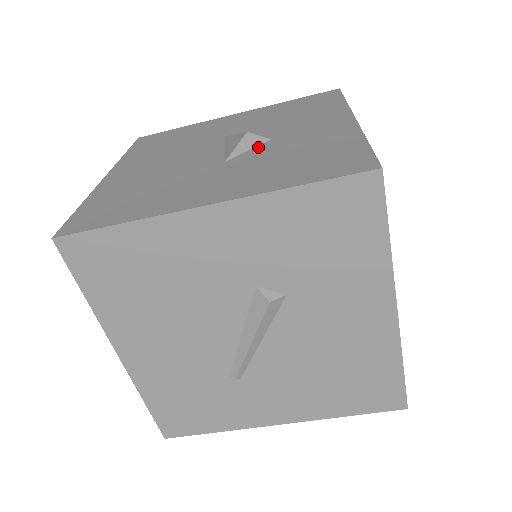
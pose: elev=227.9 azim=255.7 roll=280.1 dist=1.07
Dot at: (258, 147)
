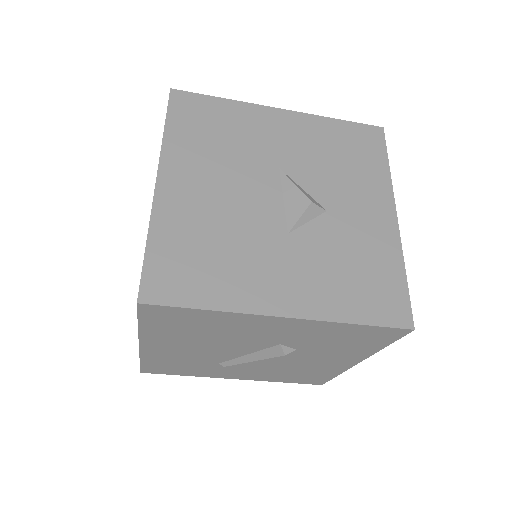
Dot at: (316, 221)
